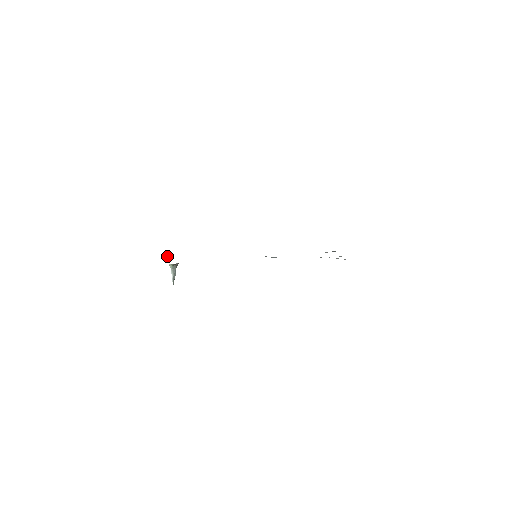
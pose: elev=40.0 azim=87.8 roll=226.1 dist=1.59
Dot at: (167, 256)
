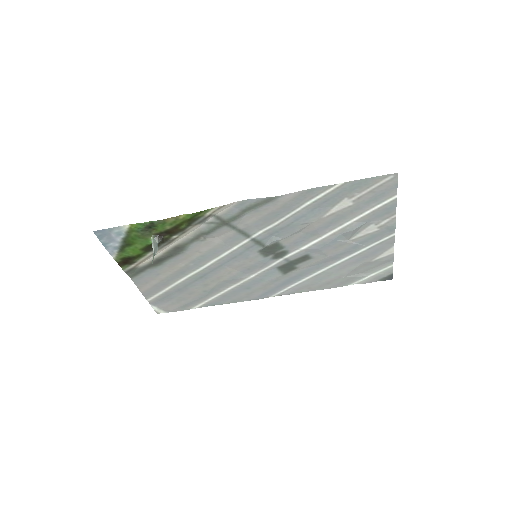
Dot at: (157, 258)
